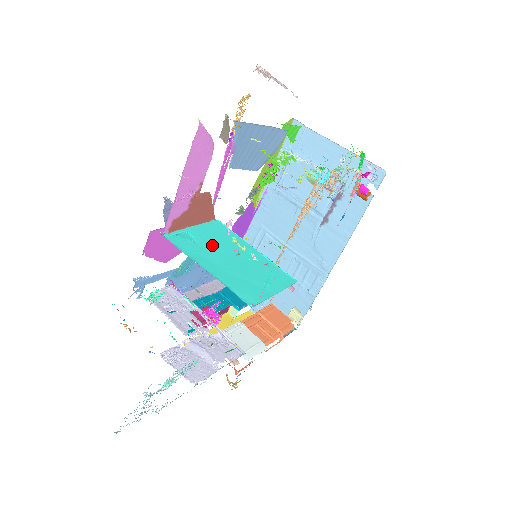
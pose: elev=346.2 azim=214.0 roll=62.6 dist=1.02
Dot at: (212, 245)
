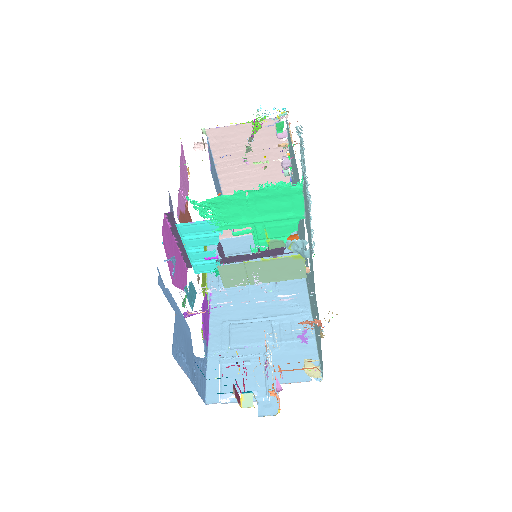
Dot at: occluded
